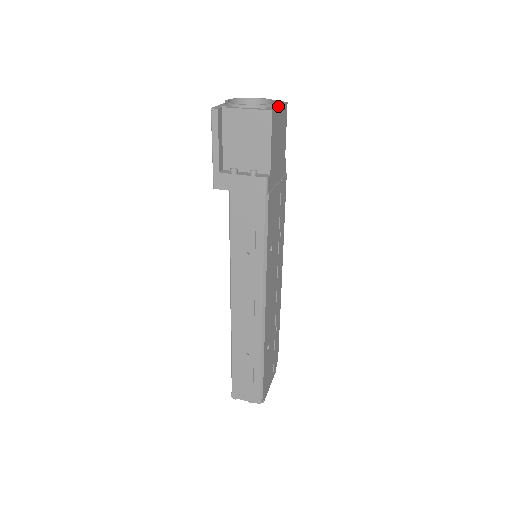
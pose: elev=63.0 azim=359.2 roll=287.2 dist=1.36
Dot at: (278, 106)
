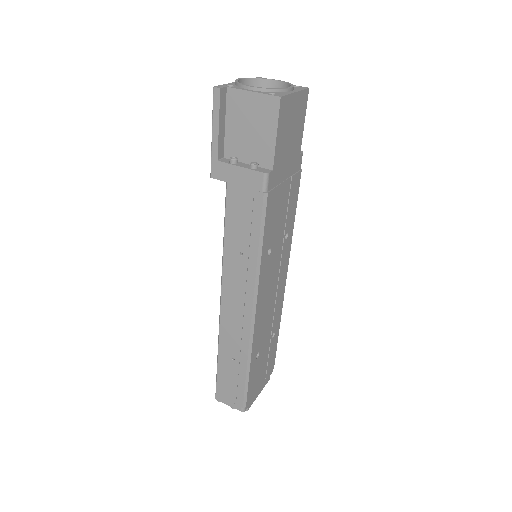
Dot at: (292, 92)
